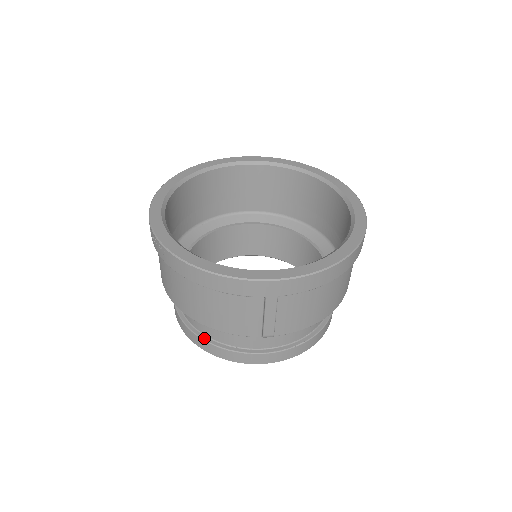
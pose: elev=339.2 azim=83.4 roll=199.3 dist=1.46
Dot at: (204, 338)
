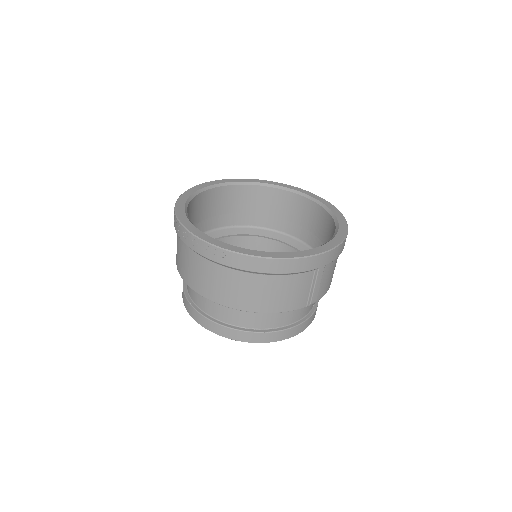
Dot at: (250, 330)
